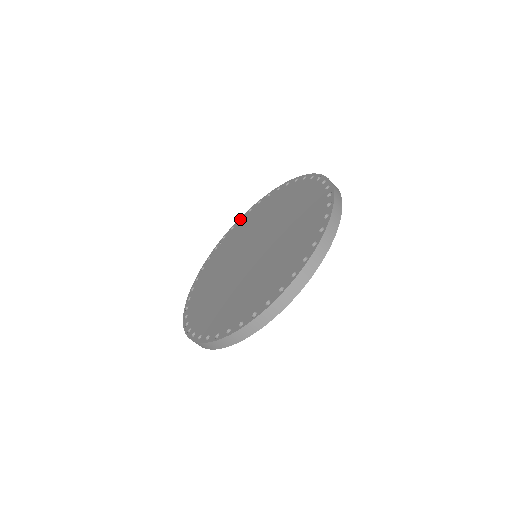
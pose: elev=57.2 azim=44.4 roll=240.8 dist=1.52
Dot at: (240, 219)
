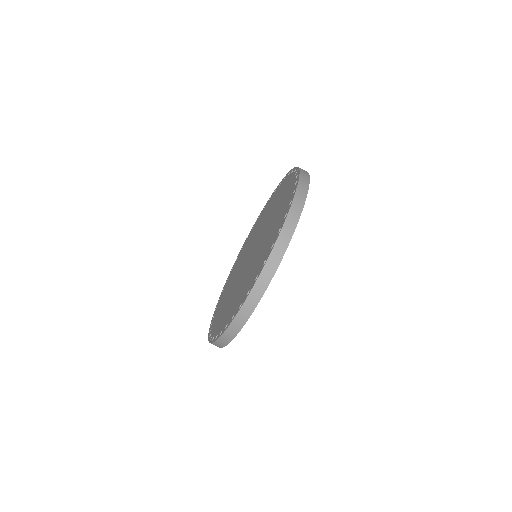
Dot at: occluded
